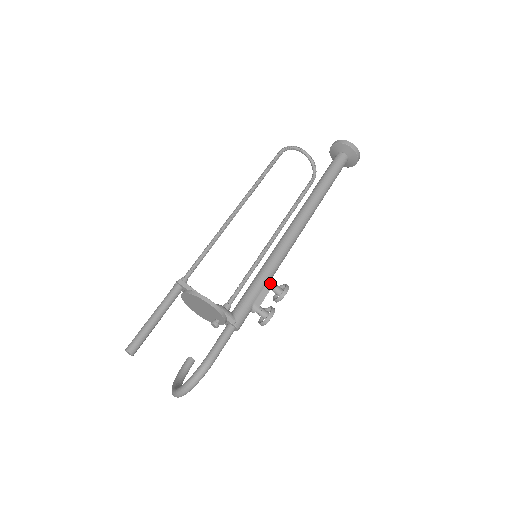
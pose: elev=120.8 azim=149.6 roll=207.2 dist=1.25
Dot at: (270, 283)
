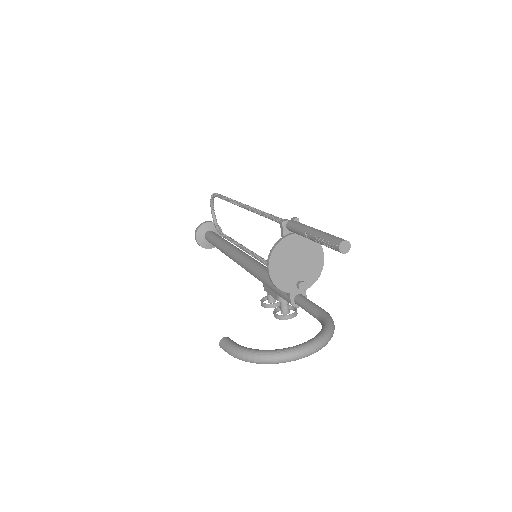
Dot at: occluded
